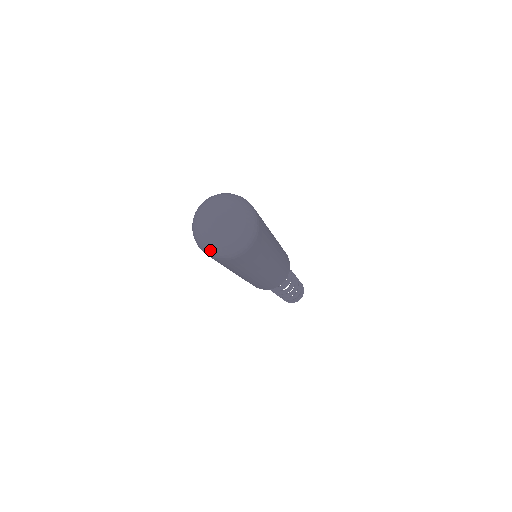
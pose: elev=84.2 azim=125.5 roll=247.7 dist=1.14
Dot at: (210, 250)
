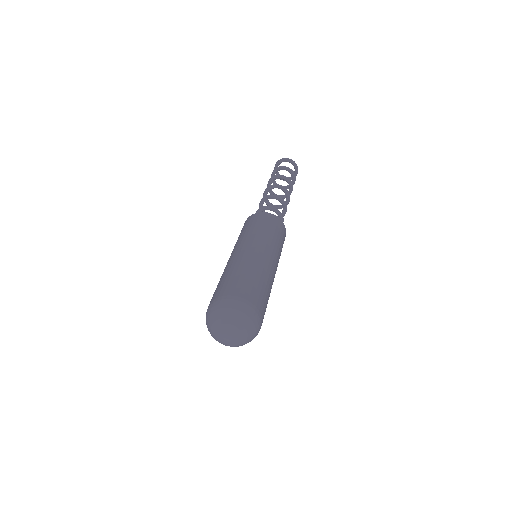
Dot at: occluded
